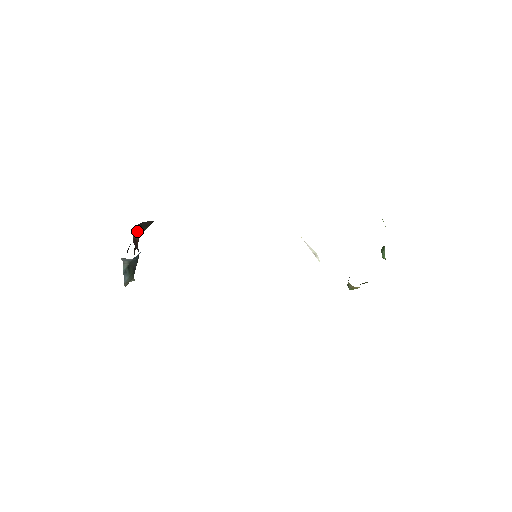
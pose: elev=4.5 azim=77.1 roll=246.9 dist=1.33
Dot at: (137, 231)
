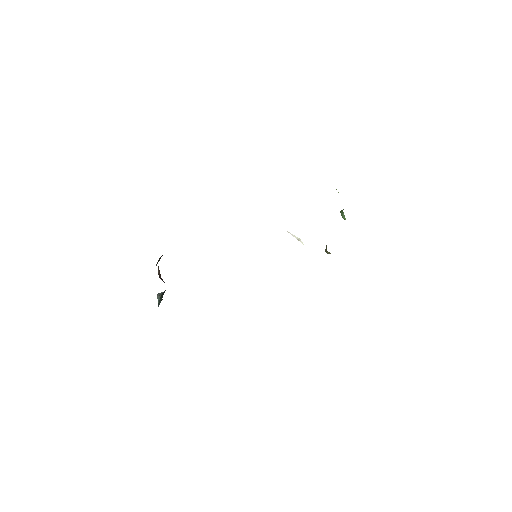
Dot at: (158, 268)
